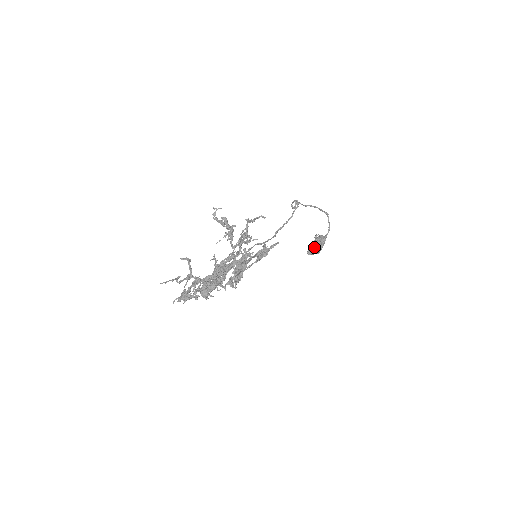
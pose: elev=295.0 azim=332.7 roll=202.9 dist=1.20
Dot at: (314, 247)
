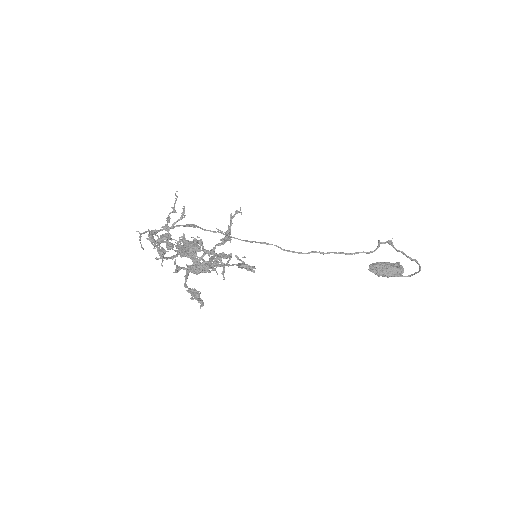
Dot at: (379, 269)
